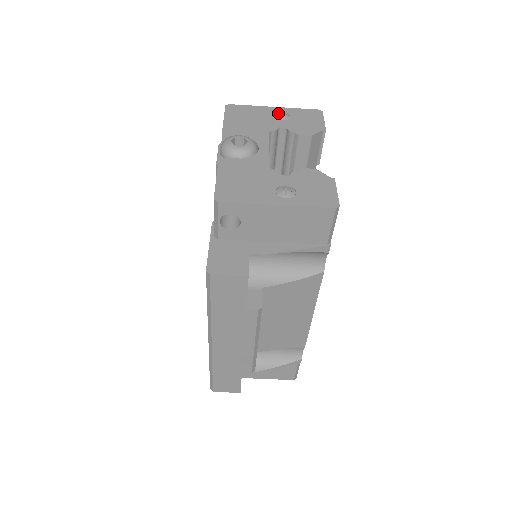
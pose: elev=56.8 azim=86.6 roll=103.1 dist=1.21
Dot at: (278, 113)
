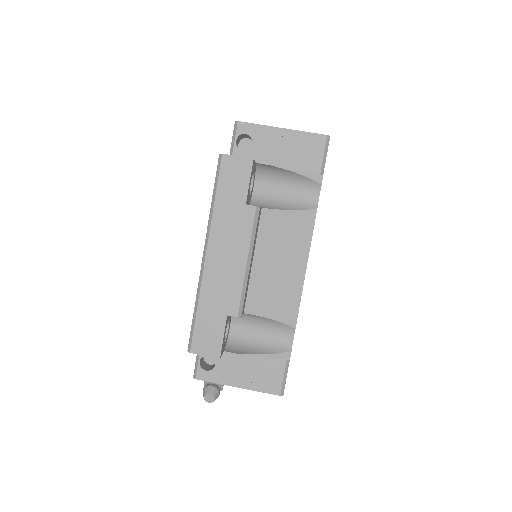
Dot at: occluded
